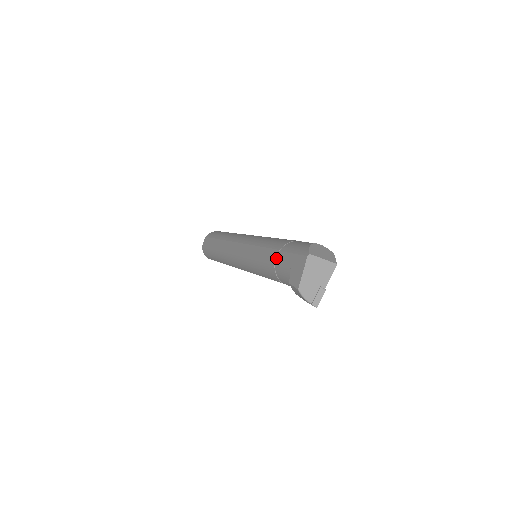
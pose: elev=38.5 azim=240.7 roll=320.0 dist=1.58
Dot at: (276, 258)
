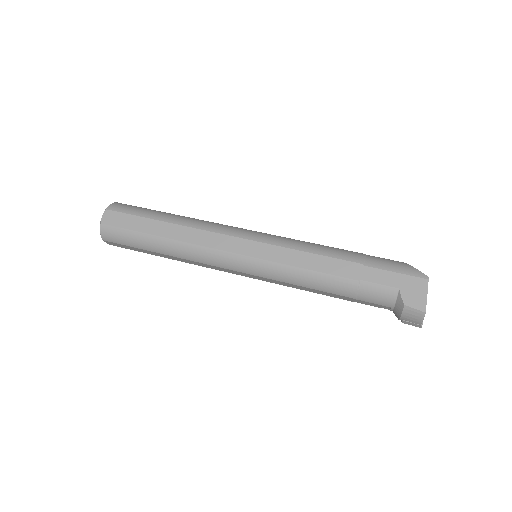
Dot at: (361, 273)
